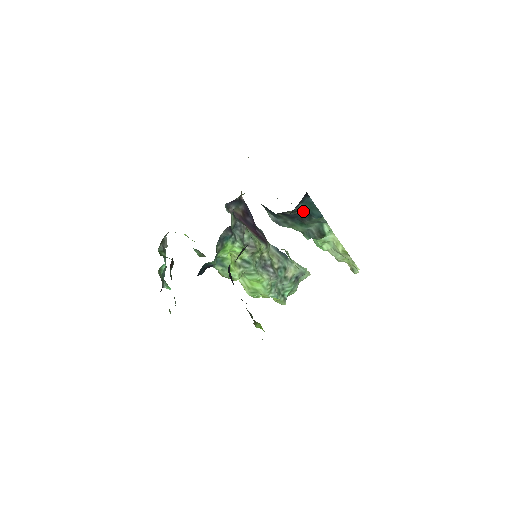
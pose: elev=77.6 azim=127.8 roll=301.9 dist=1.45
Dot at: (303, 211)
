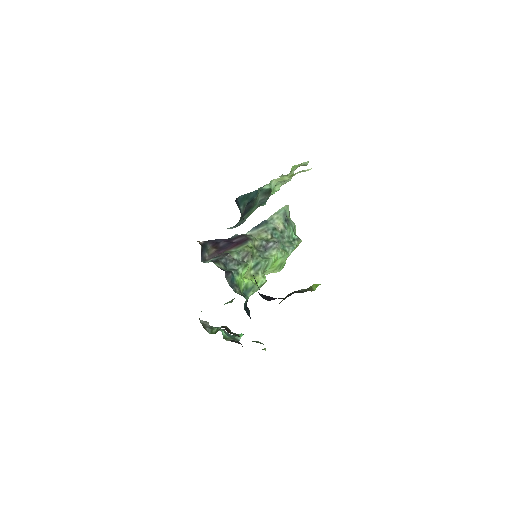
Dot at: (245, 206)
